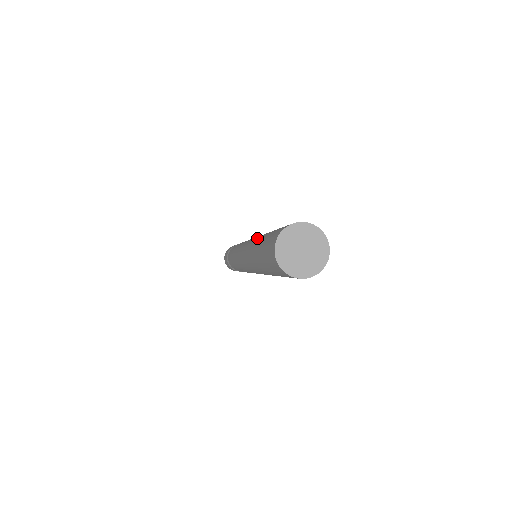
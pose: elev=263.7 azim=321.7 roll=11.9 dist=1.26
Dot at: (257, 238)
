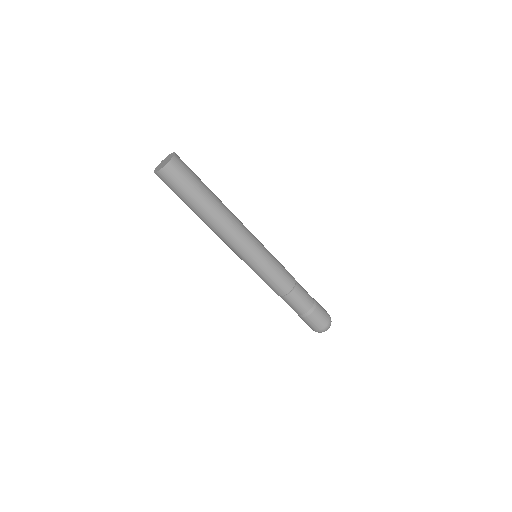
Dot at: occluded
